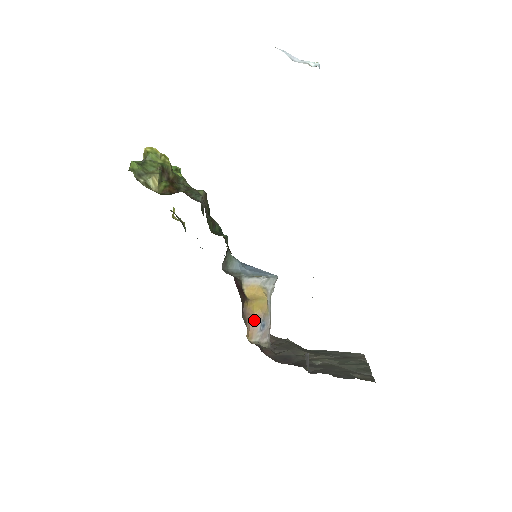
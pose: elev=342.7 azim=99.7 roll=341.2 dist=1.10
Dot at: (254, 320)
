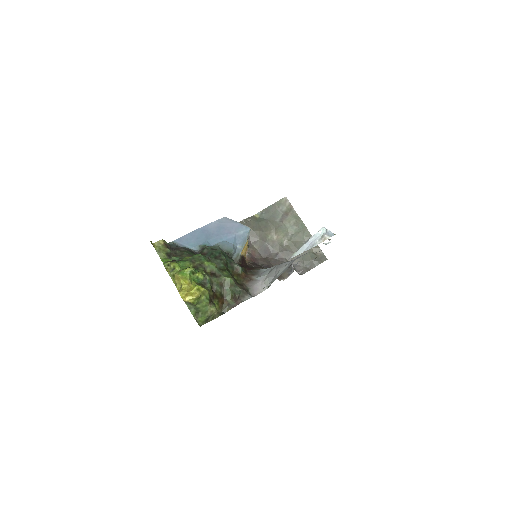
Dot at: occluded
